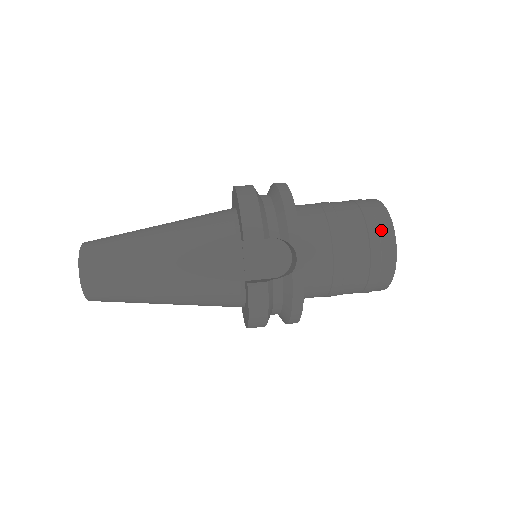
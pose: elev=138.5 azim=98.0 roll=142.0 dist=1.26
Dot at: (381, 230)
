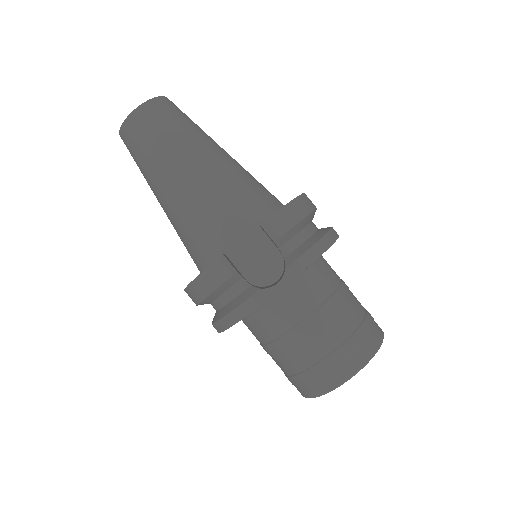
Dot at: (358, 351)
